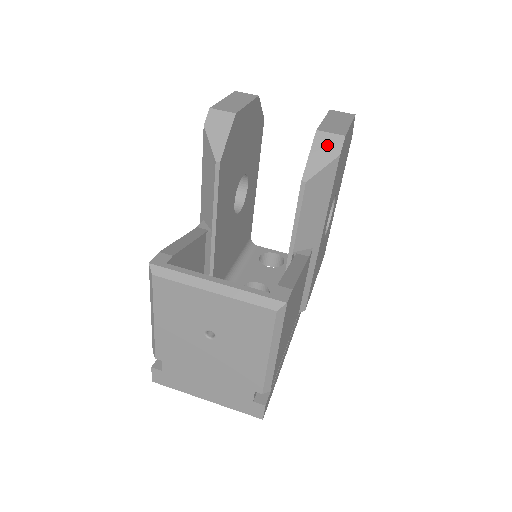
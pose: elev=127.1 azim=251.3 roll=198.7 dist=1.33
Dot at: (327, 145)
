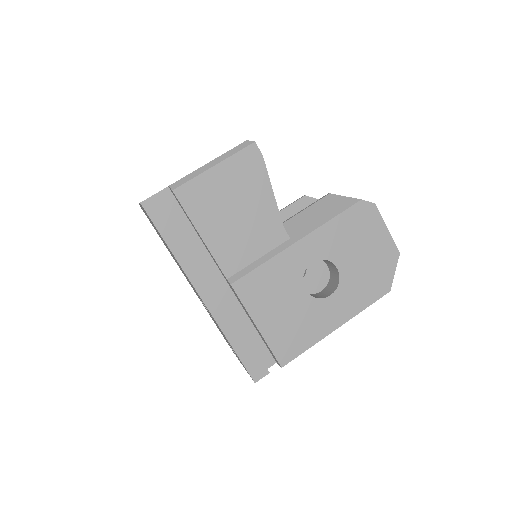
Dot at: occluded
